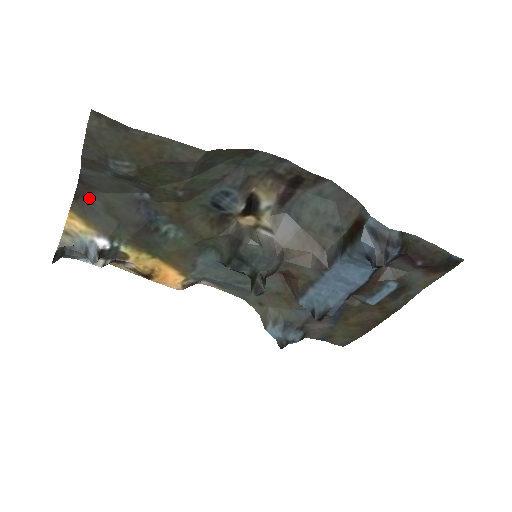
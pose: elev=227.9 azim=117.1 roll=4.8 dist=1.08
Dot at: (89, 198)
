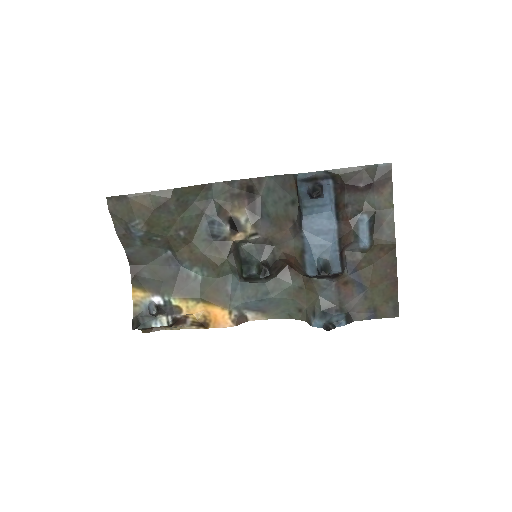
Dot at: (140, 273)
